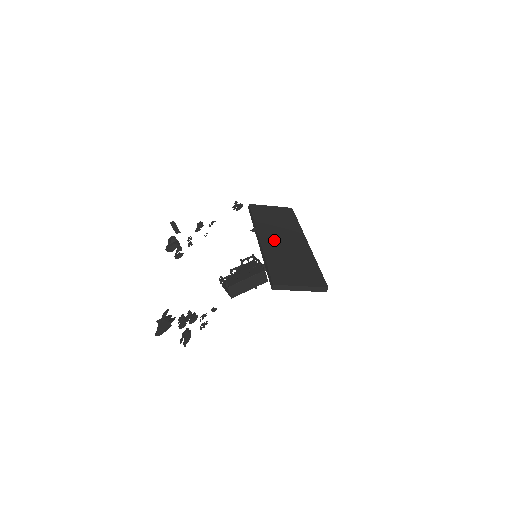
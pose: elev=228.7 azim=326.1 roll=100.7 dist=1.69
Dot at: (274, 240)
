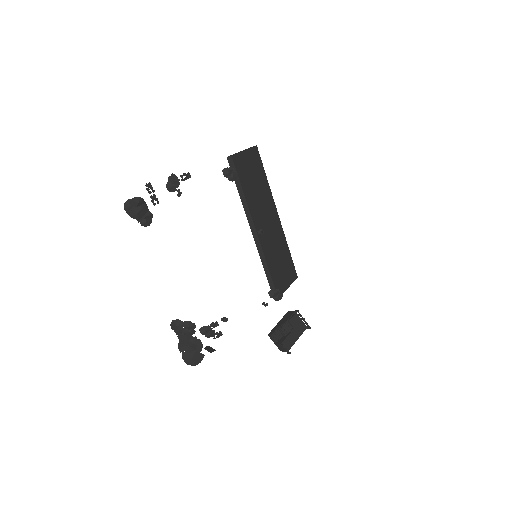
Dot at: (263, 226)
